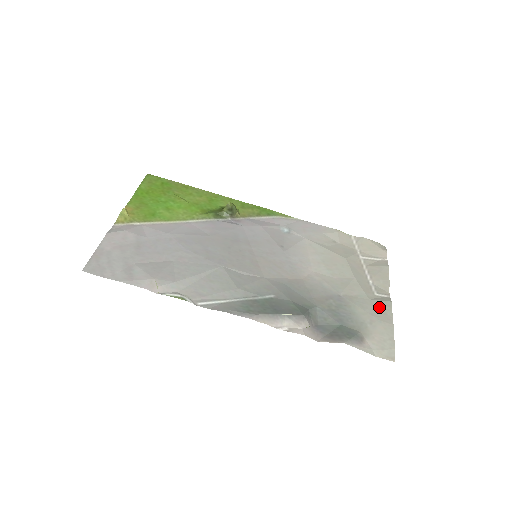
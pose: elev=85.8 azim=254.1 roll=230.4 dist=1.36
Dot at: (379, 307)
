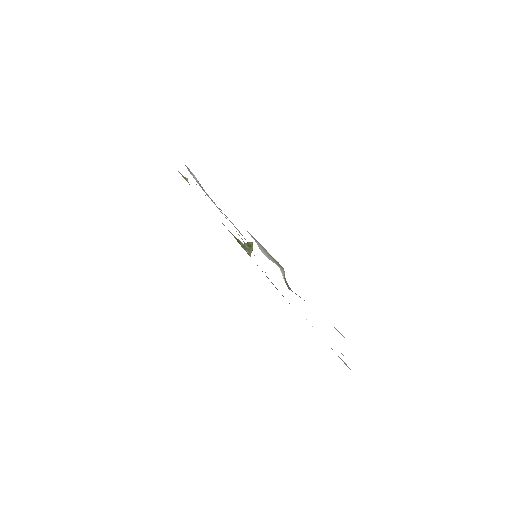
Dot at: occluded
